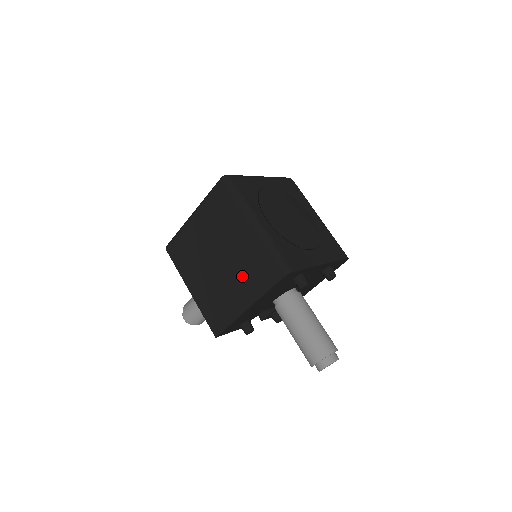
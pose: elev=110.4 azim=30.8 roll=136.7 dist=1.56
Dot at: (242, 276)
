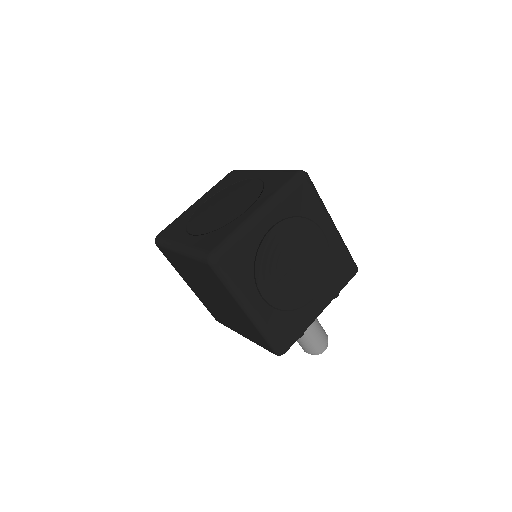
Dot at: (237, 322)
